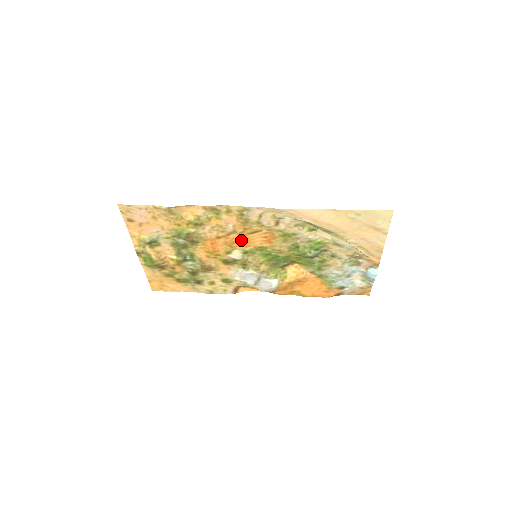
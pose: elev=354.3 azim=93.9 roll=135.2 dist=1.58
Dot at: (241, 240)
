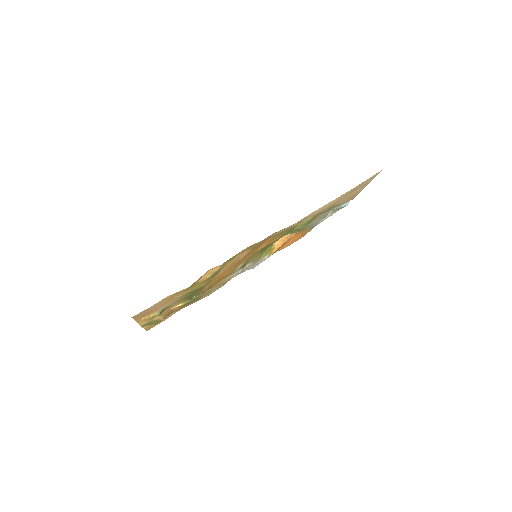
Dot at: occluded
